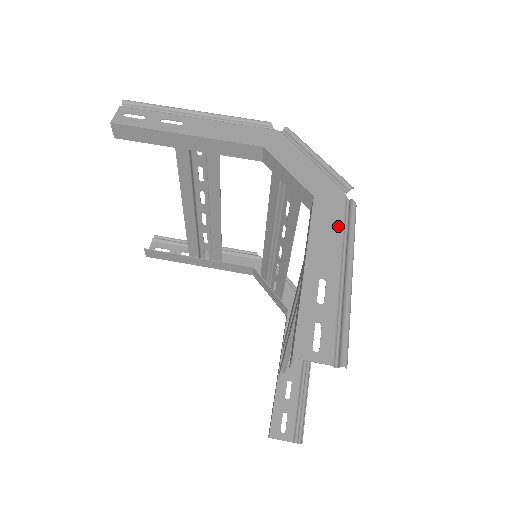
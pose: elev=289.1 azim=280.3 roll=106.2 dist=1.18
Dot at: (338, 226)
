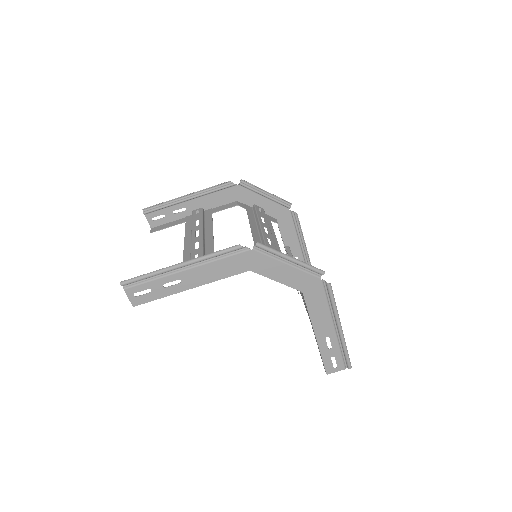
Dot at: (325, 304)
